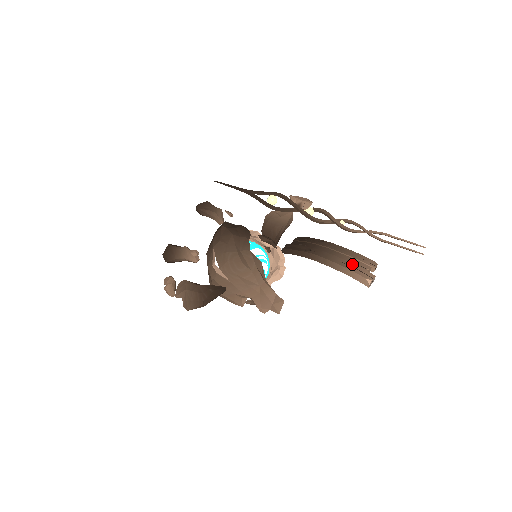
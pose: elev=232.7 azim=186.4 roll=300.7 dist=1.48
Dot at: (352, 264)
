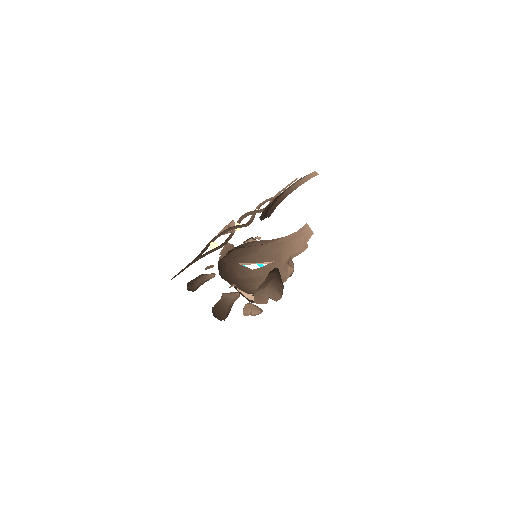
Dot at: occluded
